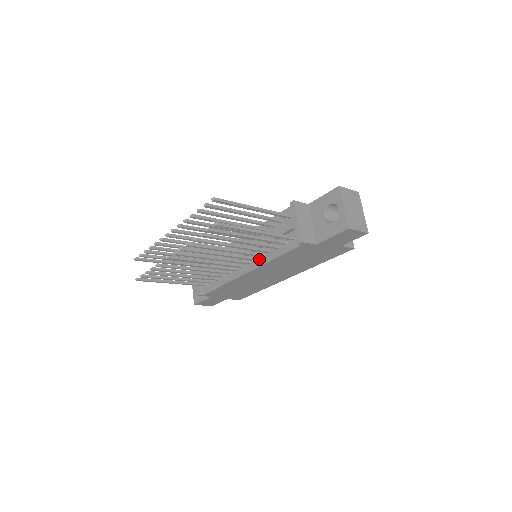
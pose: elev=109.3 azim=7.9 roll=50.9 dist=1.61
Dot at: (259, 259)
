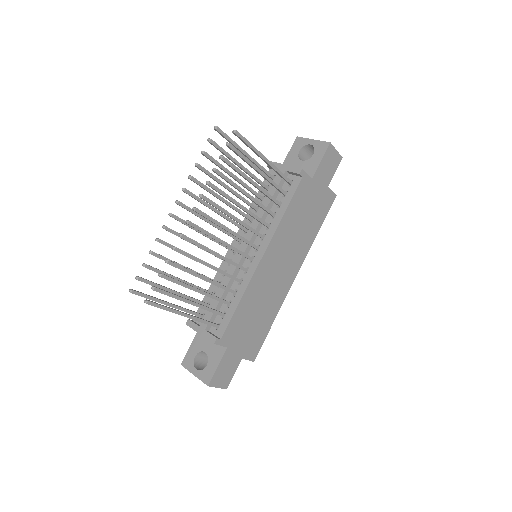
Dot at: (267, 233)
